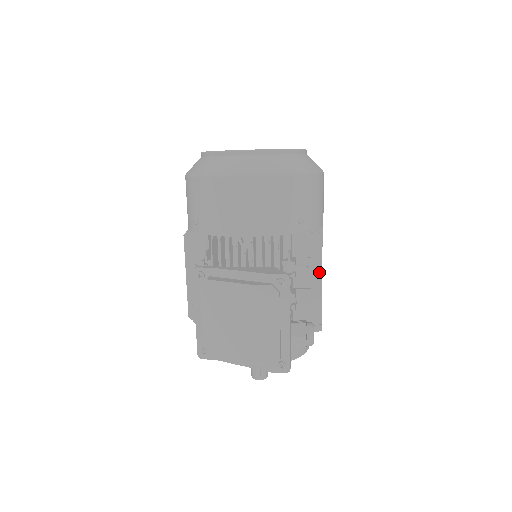
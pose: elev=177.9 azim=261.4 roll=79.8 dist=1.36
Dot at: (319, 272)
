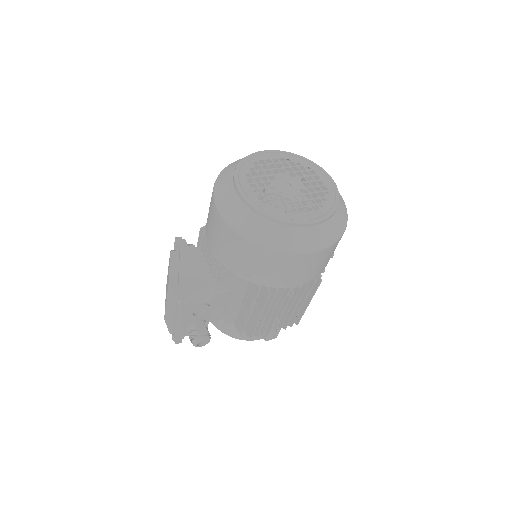
Dot at: (260, 312)
